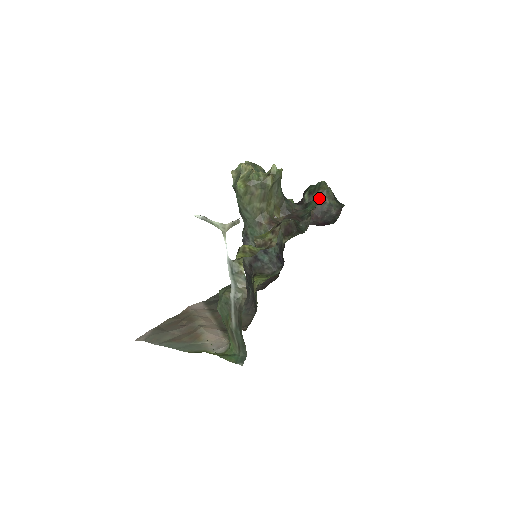
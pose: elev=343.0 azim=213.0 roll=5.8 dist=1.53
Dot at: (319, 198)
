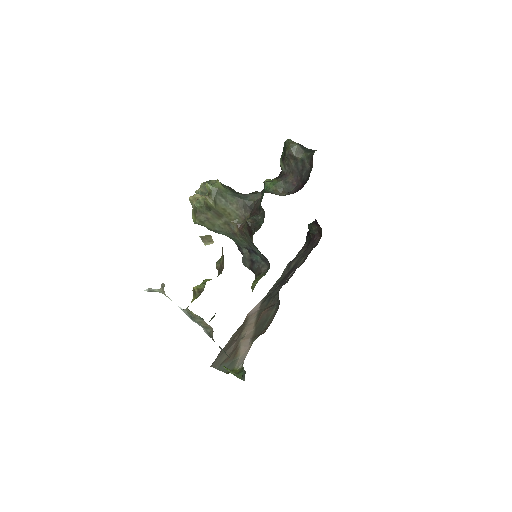
Dot at: (290, 160)
